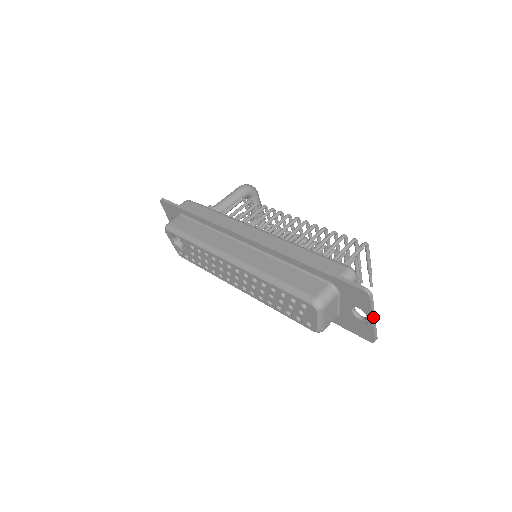
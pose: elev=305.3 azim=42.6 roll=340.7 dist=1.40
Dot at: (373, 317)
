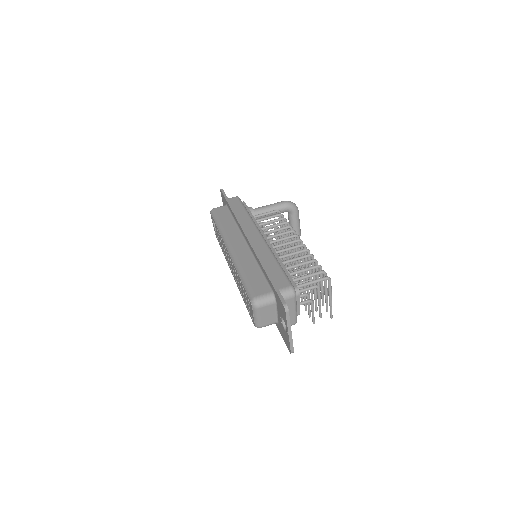
Dot at: (289, 330)
